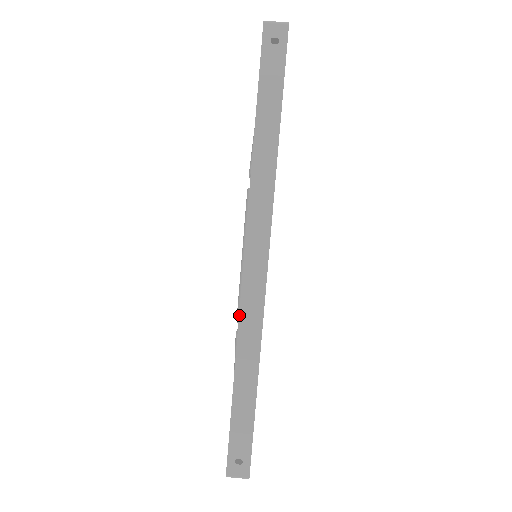
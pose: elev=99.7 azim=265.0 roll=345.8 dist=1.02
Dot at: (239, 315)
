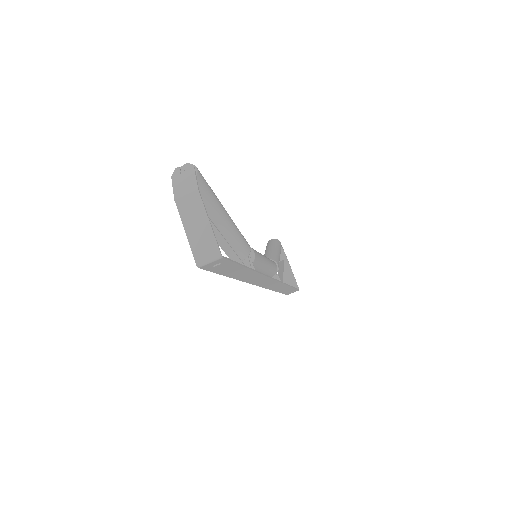
Dot at: occluded
